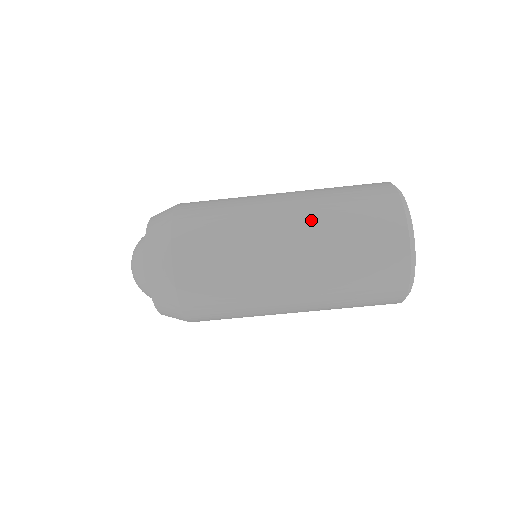
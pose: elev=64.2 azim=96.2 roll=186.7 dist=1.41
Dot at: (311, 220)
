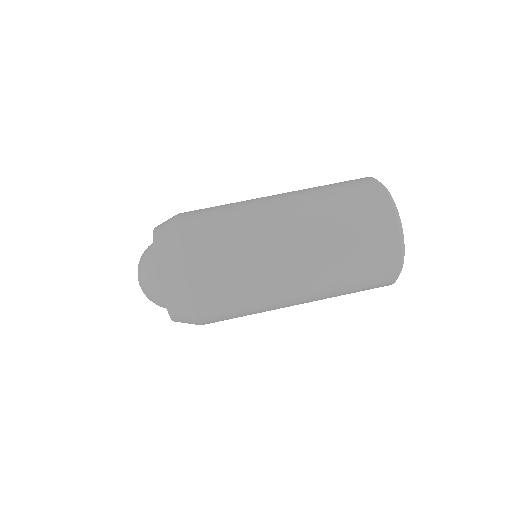
Dot at: occluded
